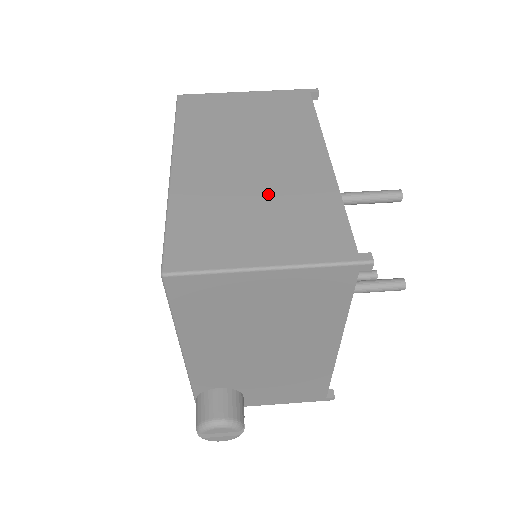
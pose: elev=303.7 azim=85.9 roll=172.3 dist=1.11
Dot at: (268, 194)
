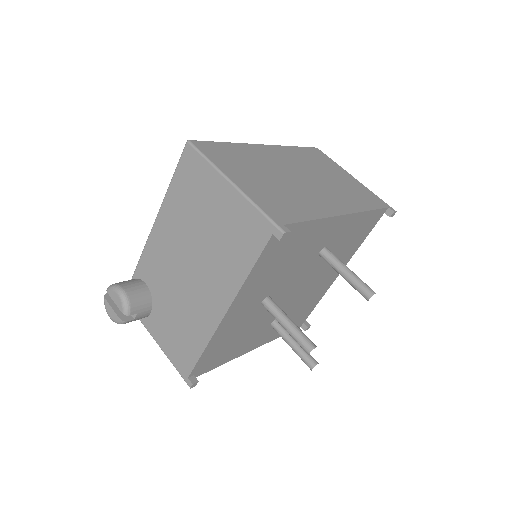
Dot at: (286, 184)
